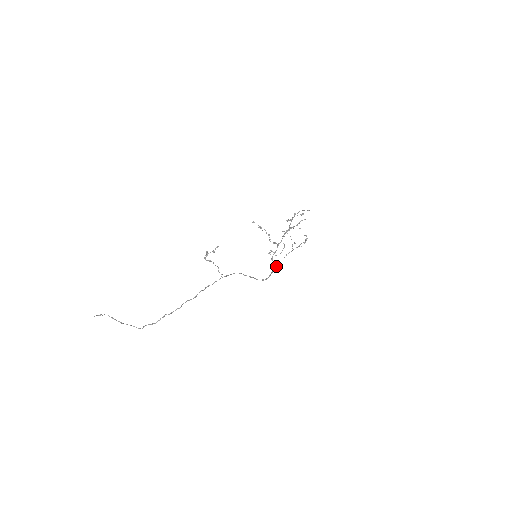
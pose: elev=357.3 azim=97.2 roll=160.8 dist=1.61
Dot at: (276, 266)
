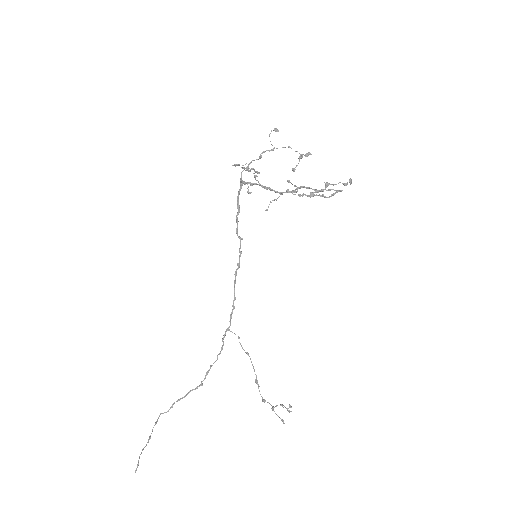
Dot at: (241, 176)
